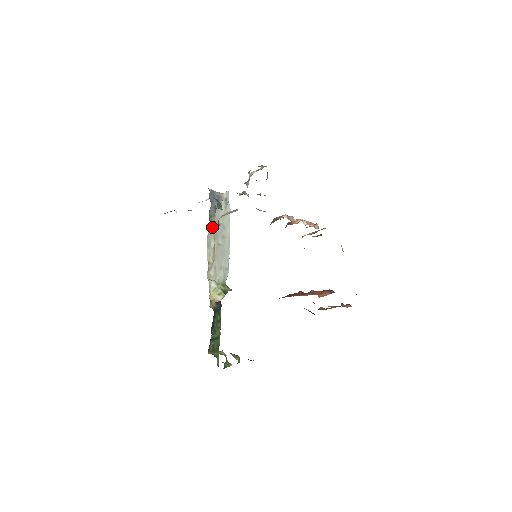
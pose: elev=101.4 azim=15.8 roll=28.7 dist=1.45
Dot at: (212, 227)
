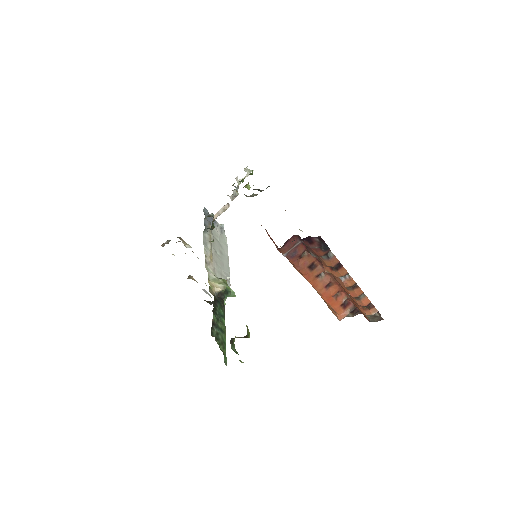
Dot at: (208, 234)
